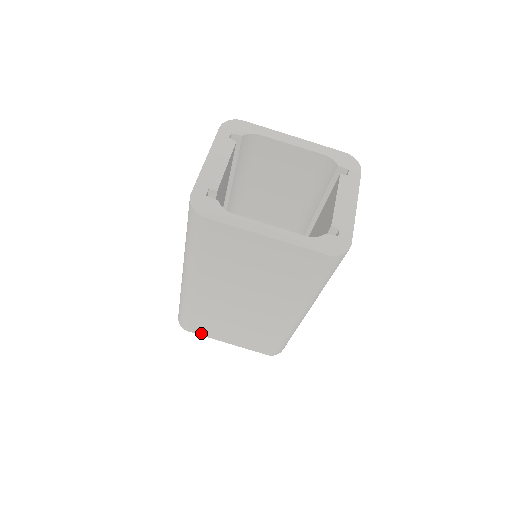
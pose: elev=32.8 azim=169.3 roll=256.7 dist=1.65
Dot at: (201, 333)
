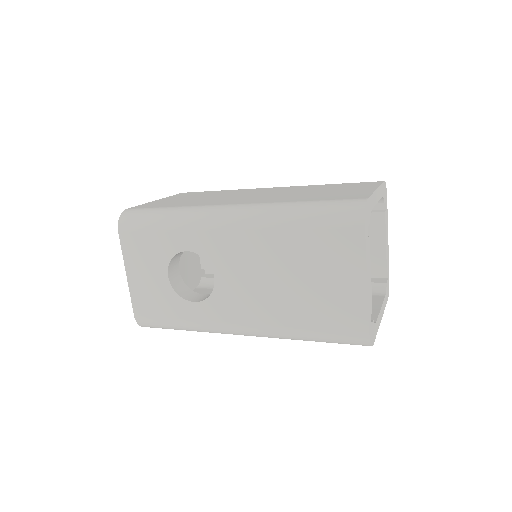
Dot at: occluded
